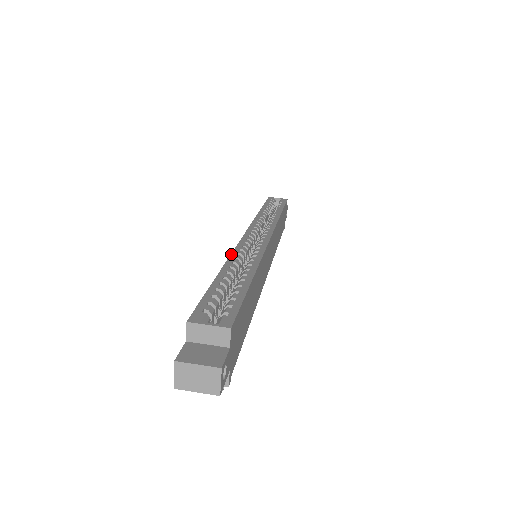
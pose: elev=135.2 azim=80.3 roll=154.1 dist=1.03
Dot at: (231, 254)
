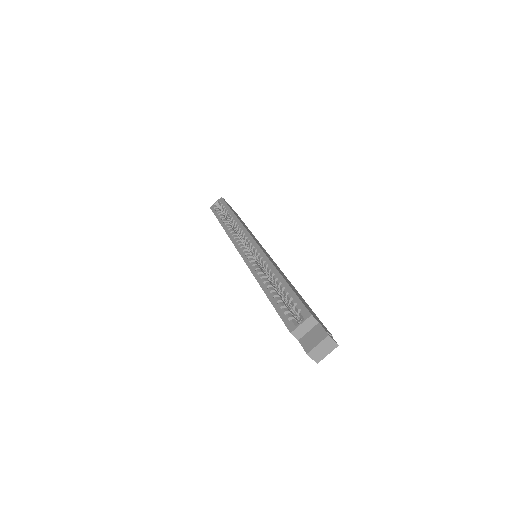
Dot at: (253, 274)
